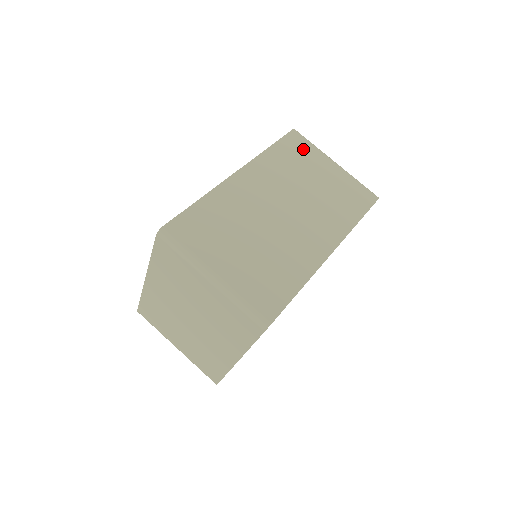
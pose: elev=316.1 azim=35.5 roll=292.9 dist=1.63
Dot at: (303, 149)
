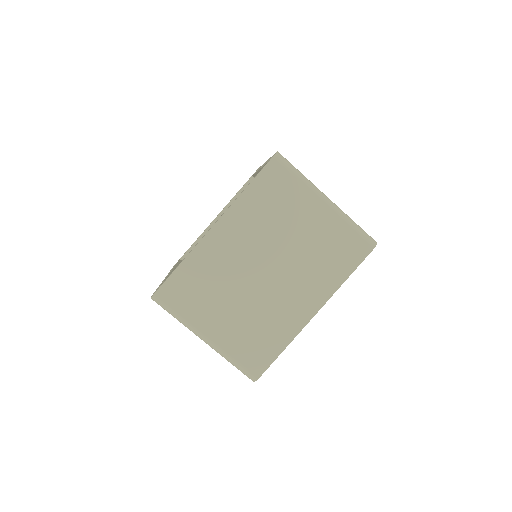
Dot at: occluded
